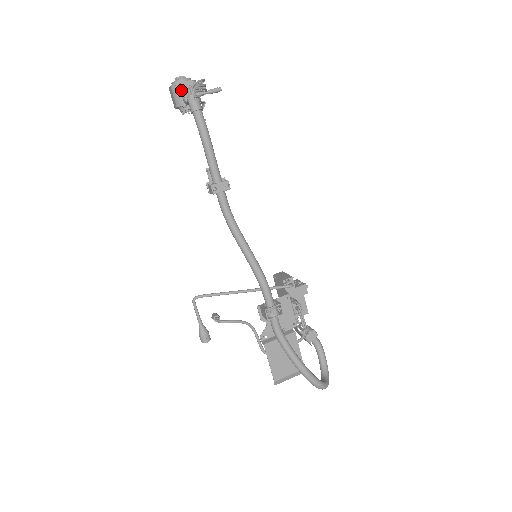
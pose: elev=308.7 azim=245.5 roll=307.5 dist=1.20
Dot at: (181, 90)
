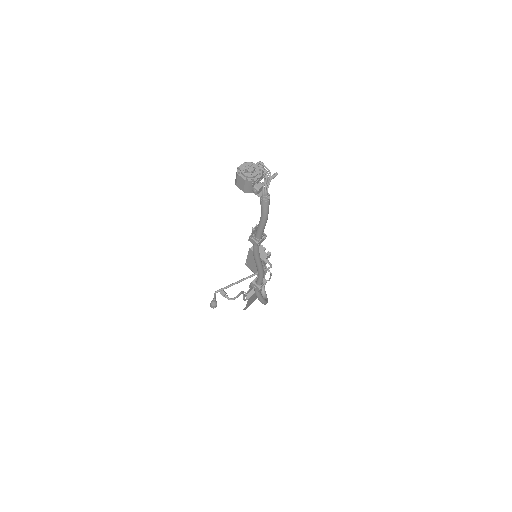
Dot at: (254, 185)
